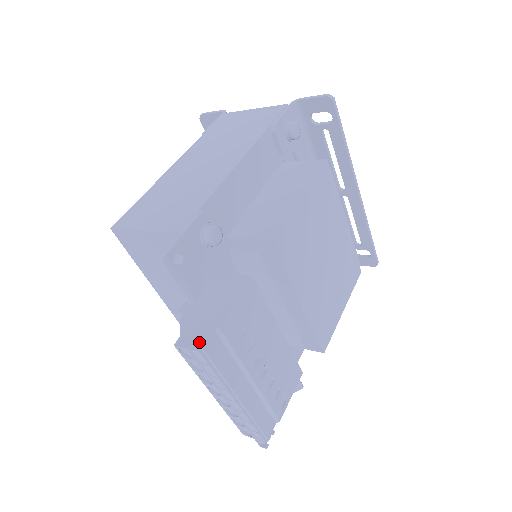
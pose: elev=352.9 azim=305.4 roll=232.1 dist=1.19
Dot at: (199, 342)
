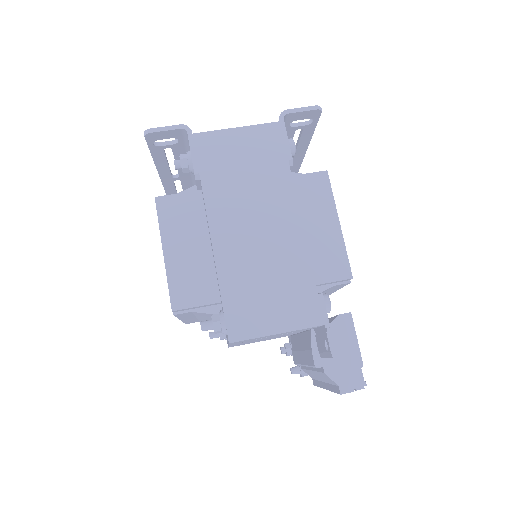
Dot at: (359, 383)
